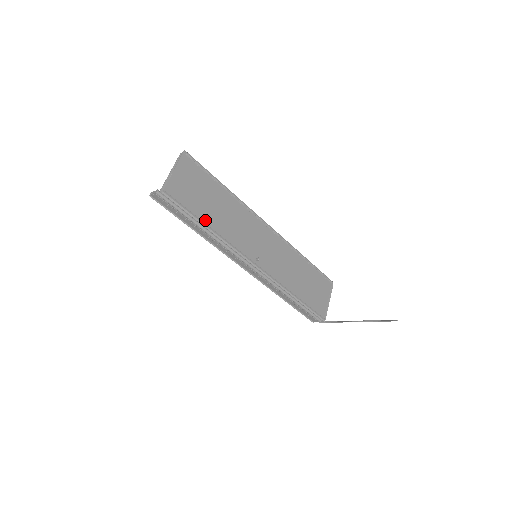
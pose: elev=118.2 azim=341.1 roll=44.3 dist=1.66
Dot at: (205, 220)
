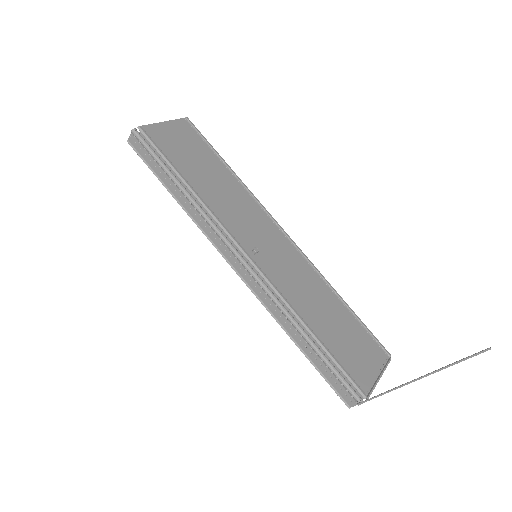
Dot at: (186, 176)
